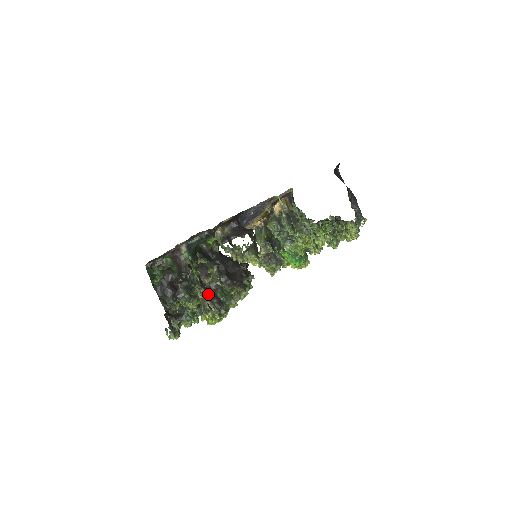
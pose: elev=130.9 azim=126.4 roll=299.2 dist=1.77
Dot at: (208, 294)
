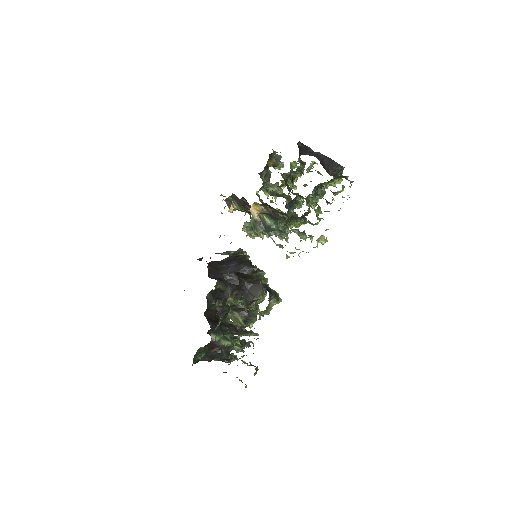
Dot at: (246, 331)
